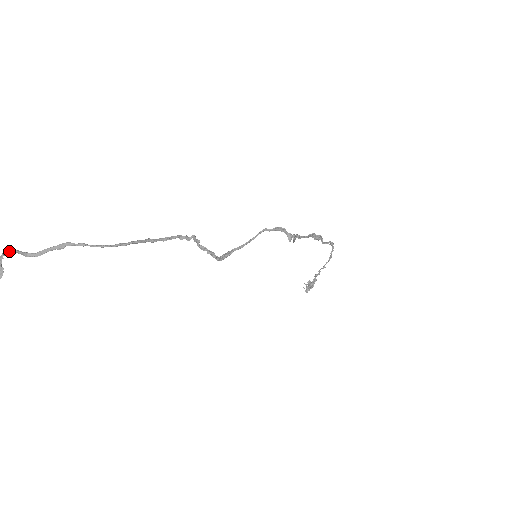
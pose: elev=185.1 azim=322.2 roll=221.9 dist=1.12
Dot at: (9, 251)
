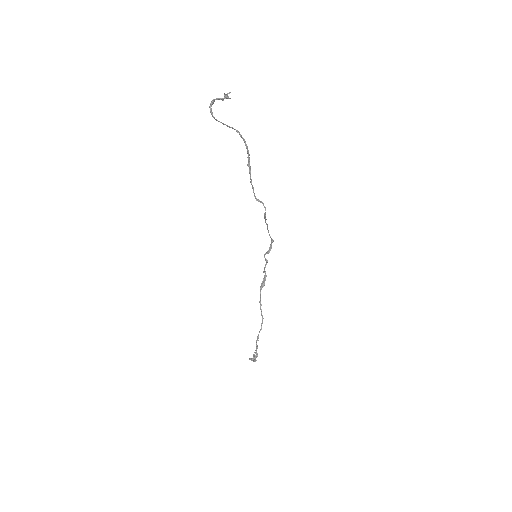
Dot at: (212, 104)
